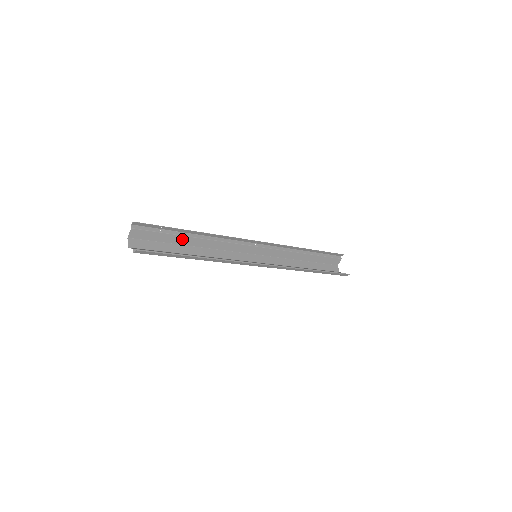
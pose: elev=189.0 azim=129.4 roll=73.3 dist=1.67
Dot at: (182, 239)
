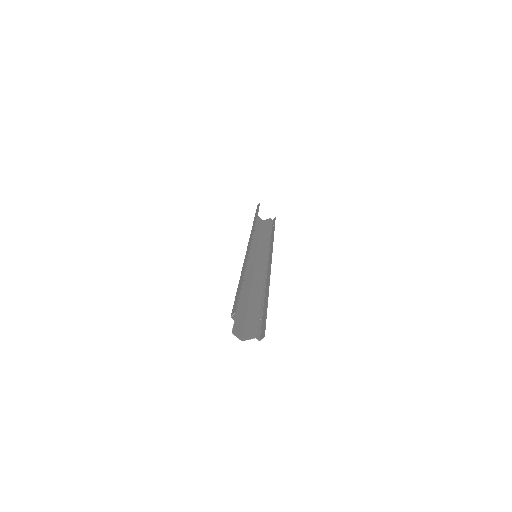
Dot at: occluded
